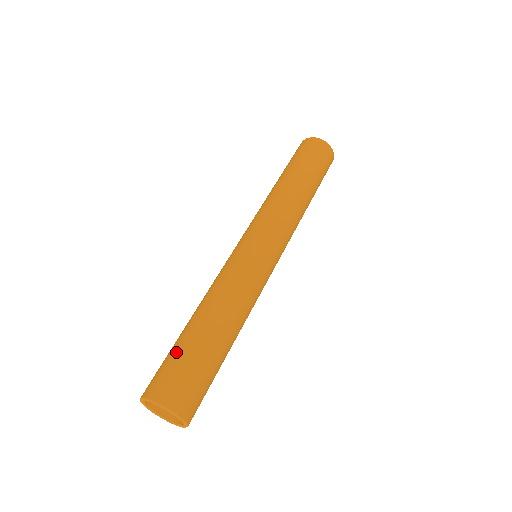
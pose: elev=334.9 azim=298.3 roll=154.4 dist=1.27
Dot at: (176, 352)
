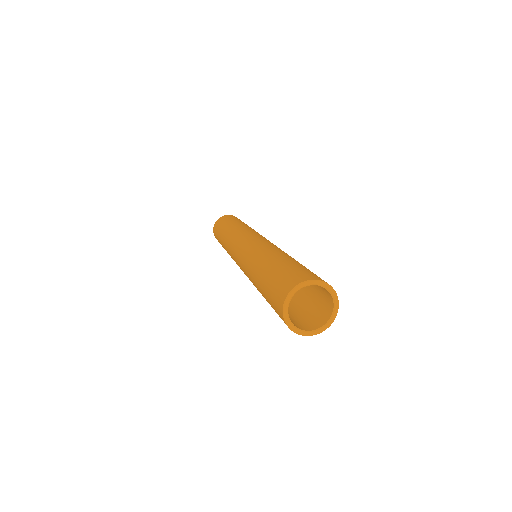
Dot at: (292, 265)
